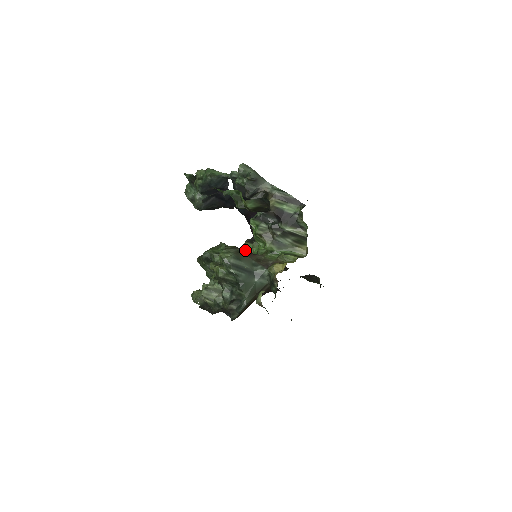
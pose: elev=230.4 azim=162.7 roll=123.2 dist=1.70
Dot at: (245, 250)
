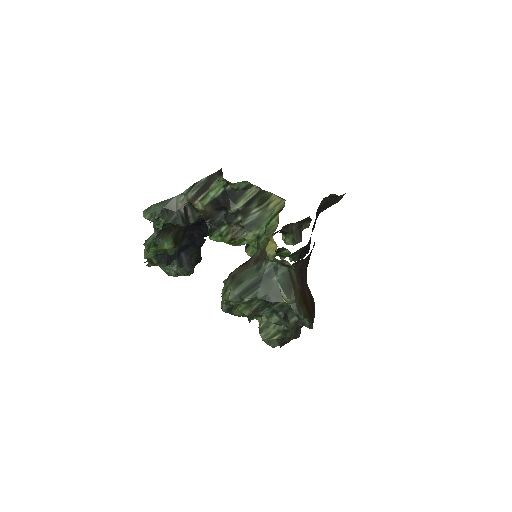
Dot at: (240, 265)
